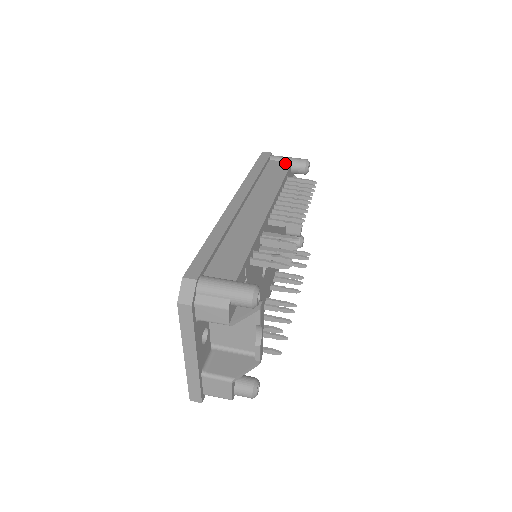
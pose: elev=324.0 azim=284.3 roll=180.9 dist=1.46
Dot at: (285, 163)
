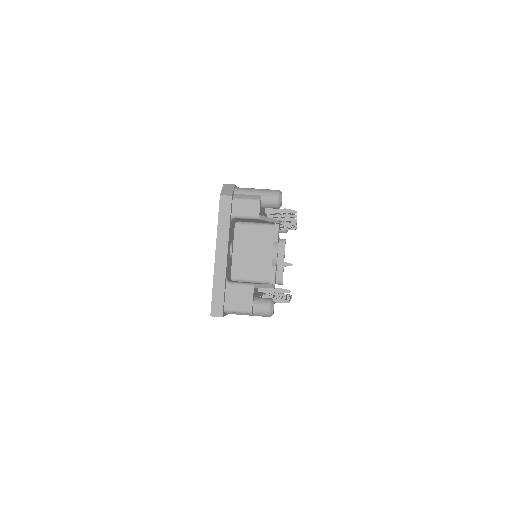
Dot at: occluded
